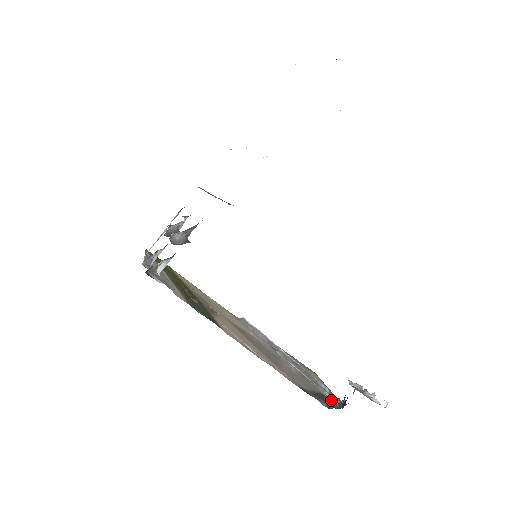
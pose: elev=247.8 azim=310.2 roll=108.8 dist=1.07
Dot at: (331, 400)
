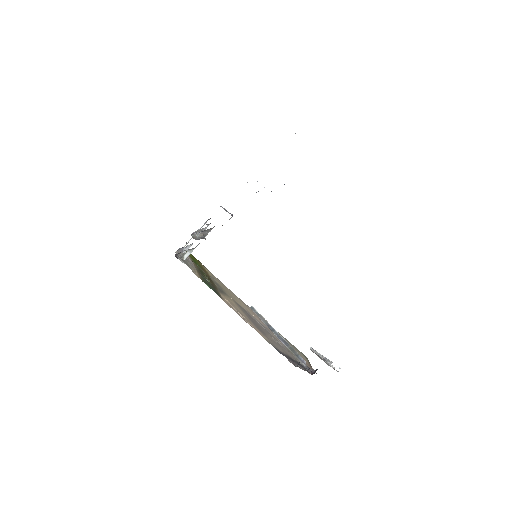
Dot at: occluded
